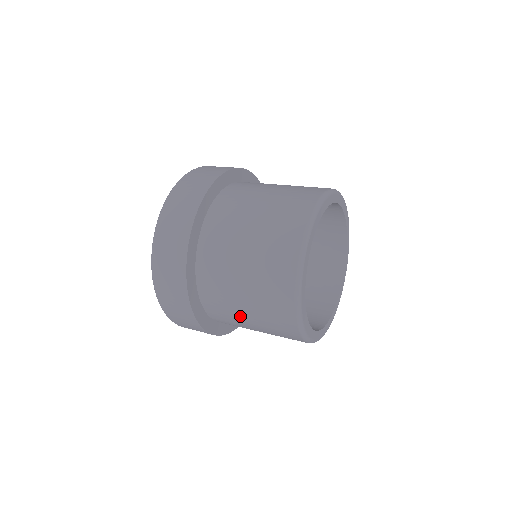
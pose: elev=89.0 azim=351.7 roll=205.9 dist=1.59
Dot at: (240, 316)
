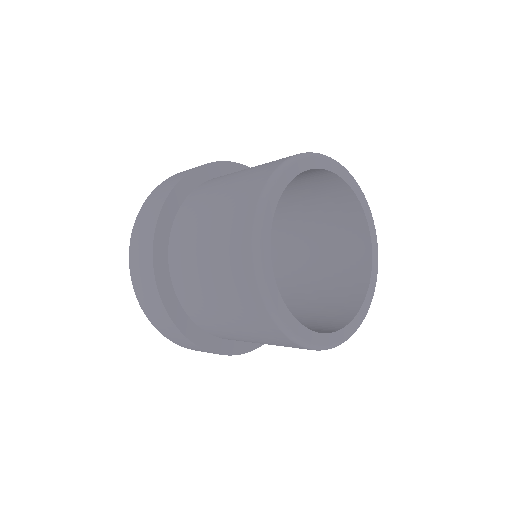
Dot at: occluded
